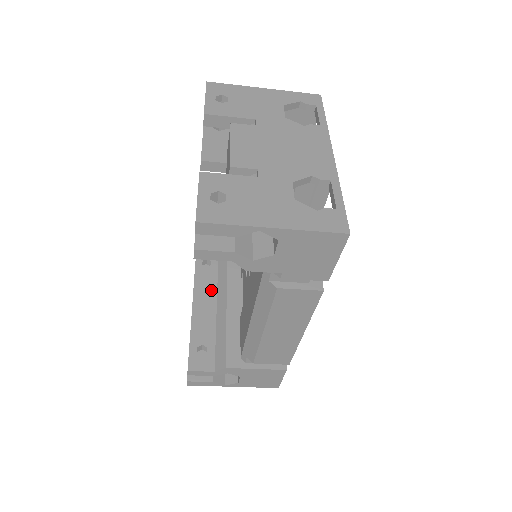
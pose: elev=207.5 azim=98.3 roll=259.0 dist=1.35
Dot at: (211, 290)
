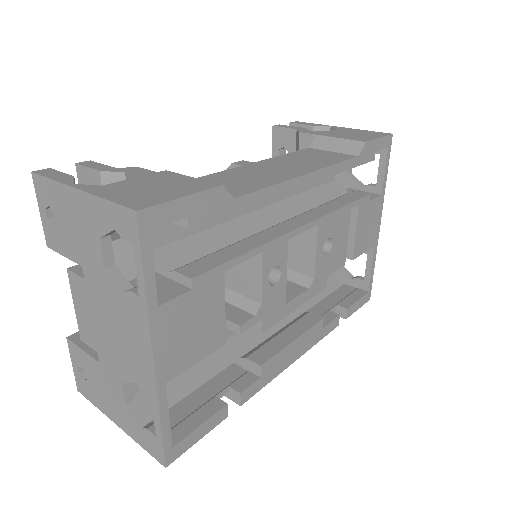
Dot at: occluded
